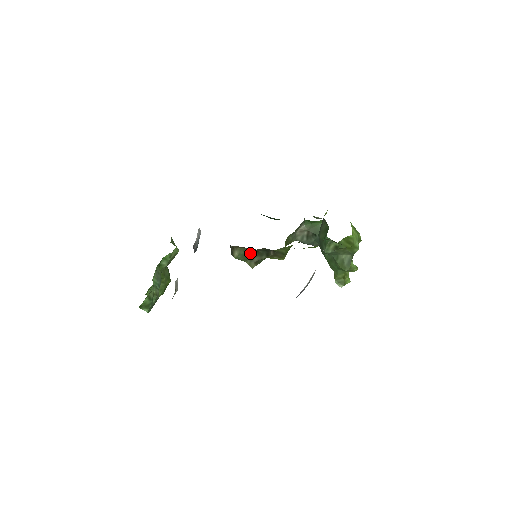
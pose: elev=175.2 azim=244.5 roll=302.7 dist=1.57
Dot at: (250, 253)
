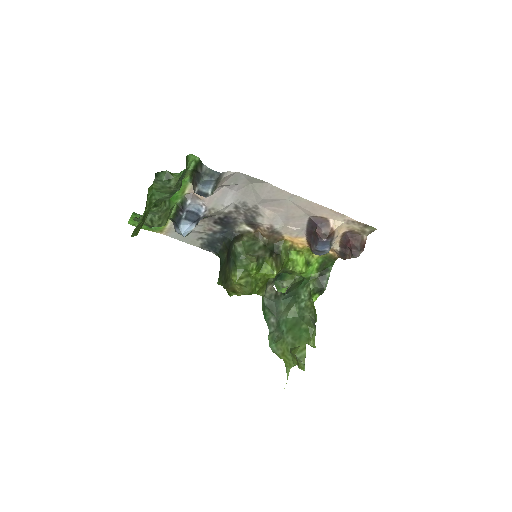
Dot at: (256, 246)
